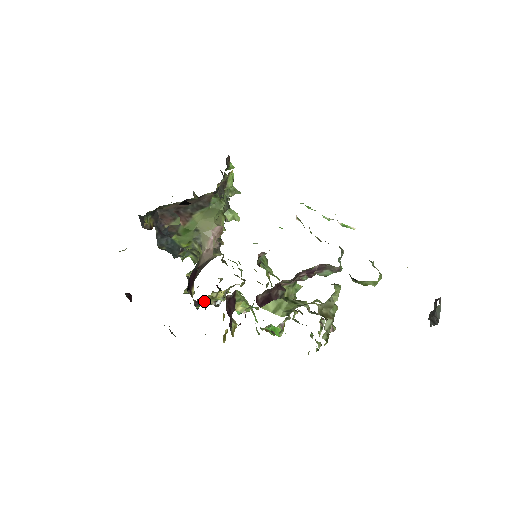
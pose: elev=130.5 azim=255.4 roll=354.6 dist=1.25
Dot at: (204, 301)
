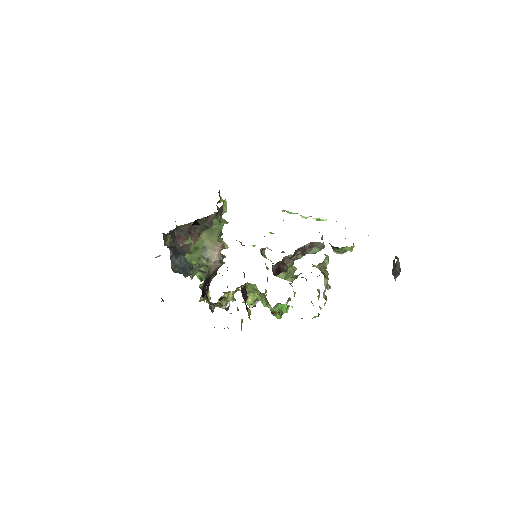
Dot at: (220, 300)
